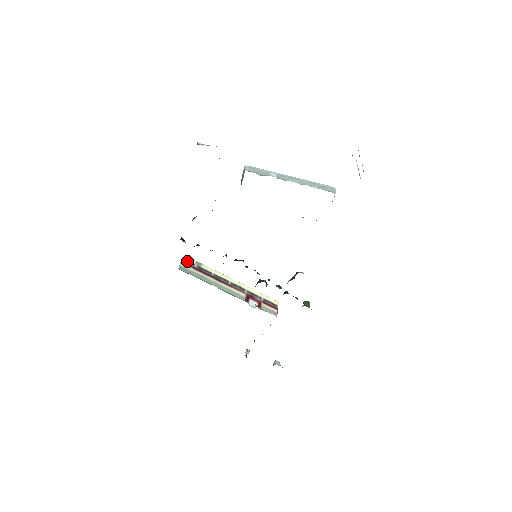
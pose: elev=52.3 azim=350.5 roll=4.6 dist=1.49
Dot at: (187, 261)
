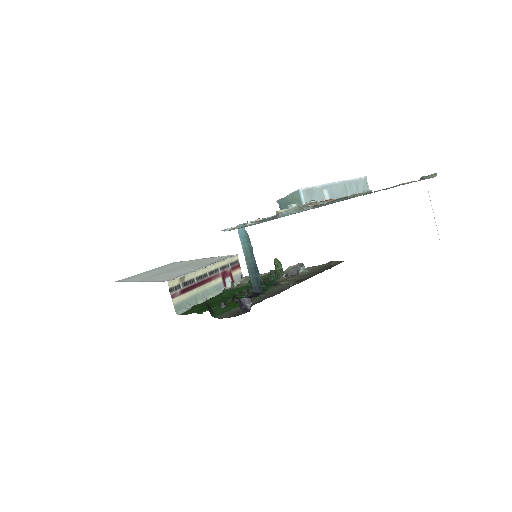
Dot at: (174, 288)
